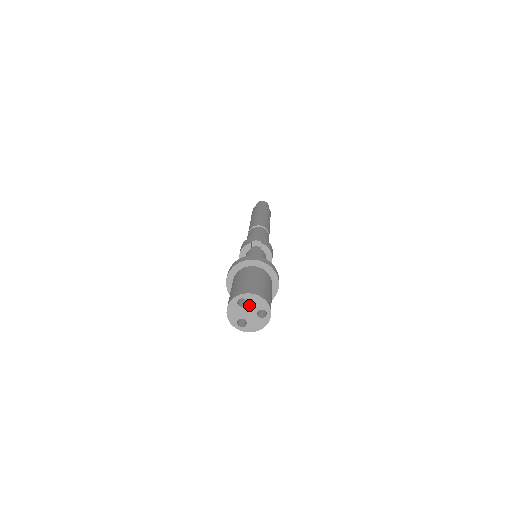
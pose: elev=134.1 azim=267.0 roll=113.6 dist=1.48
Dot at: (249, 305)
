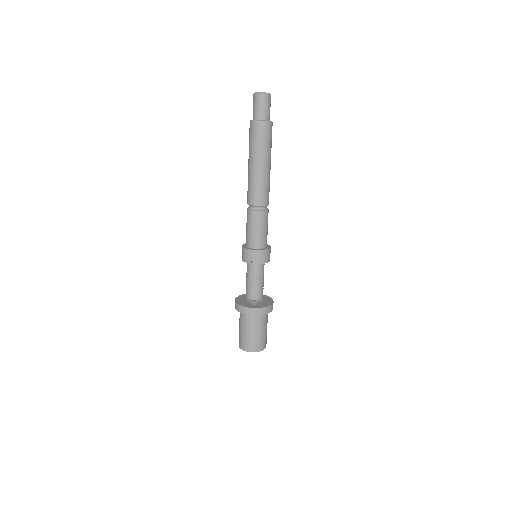
Dot at: occluded
